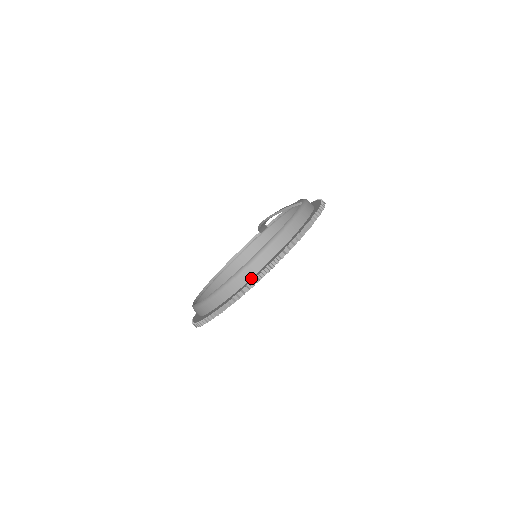
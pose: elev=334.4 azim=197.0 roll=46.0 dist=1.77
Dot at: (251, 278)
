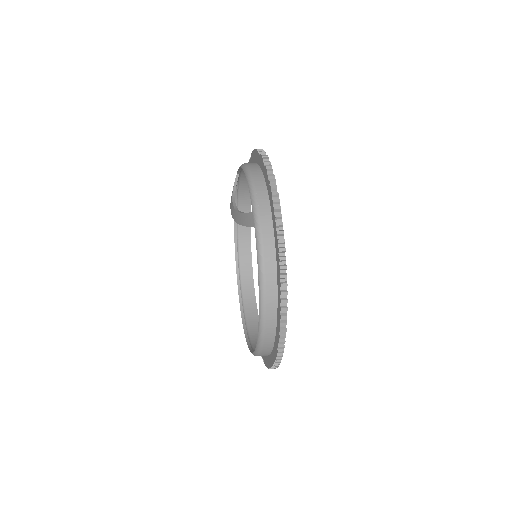
Dot at: (271, 351)
